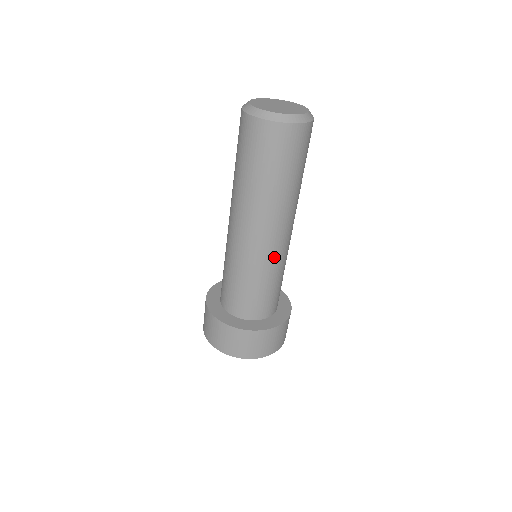
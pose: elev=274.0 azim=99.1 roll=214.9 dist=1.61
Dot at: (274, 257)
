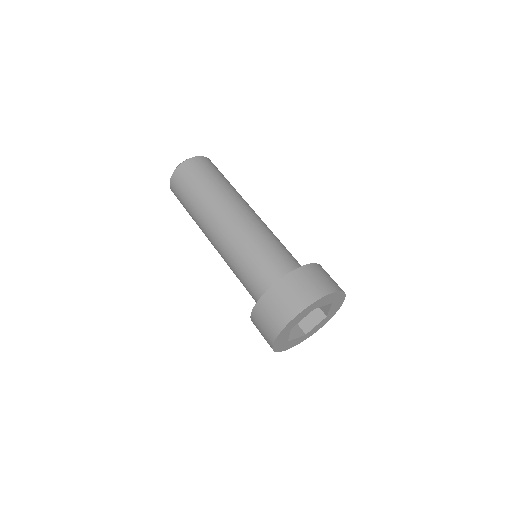
Dot at: (261, 225)
